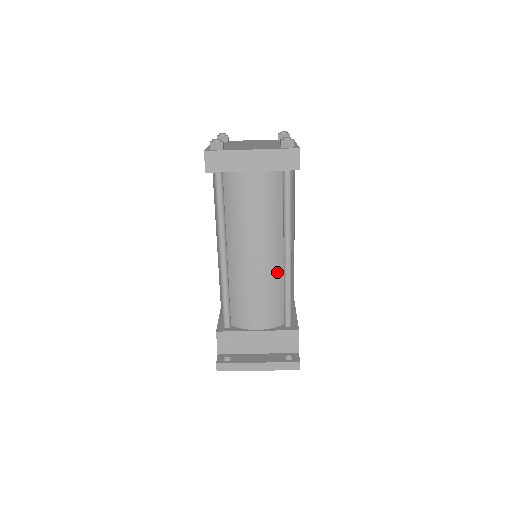
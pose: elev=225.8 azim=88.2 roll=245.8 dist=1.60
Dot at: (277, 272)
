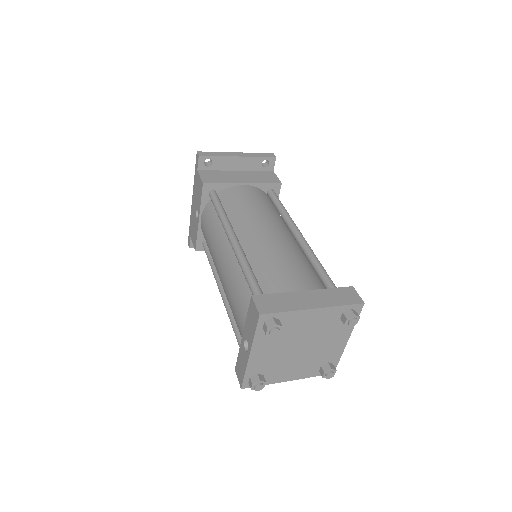
Dot at: occluded
